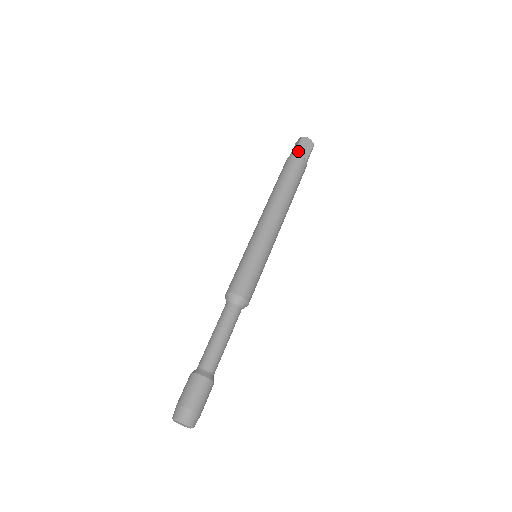
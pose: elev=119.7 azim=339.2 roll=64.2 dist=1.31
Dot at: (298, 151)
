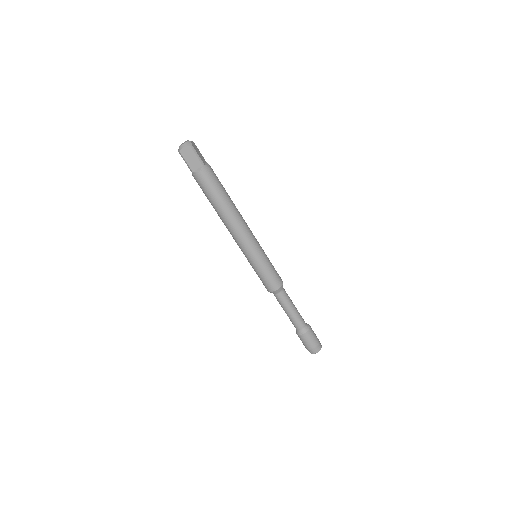
Dot at: (191, 169)
